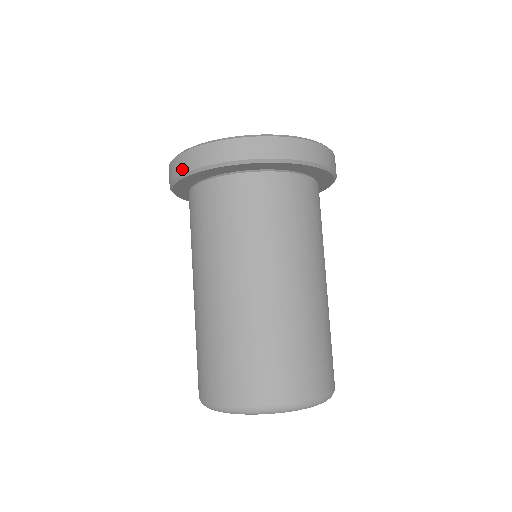
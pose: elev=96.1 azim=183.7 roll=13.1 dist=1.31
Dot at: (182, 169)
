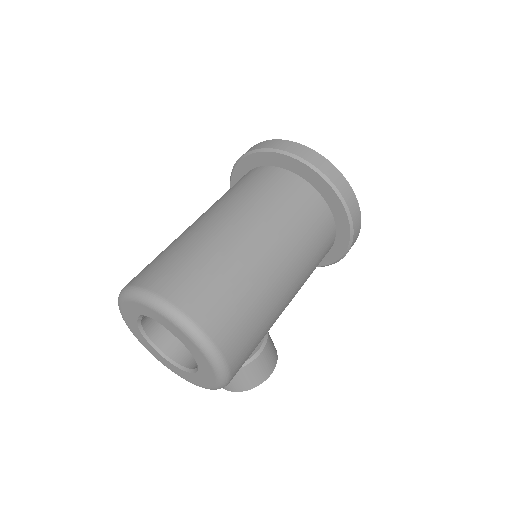
Dot at: occluded
